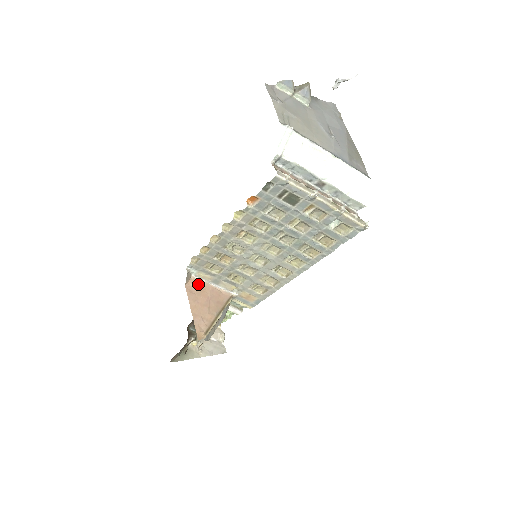
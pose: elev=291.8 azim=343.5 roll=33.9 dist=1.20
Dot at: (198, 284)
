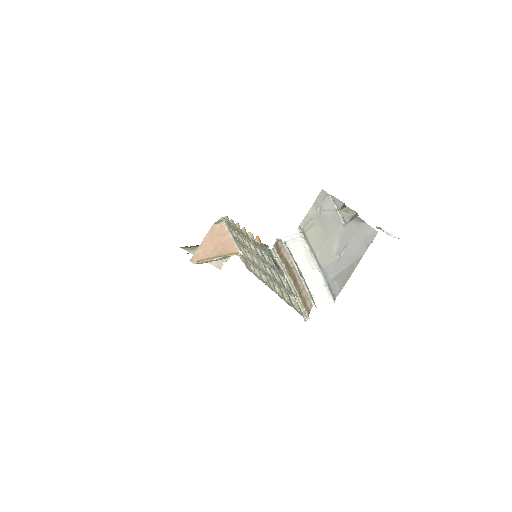
Dot at: (223, 229)
